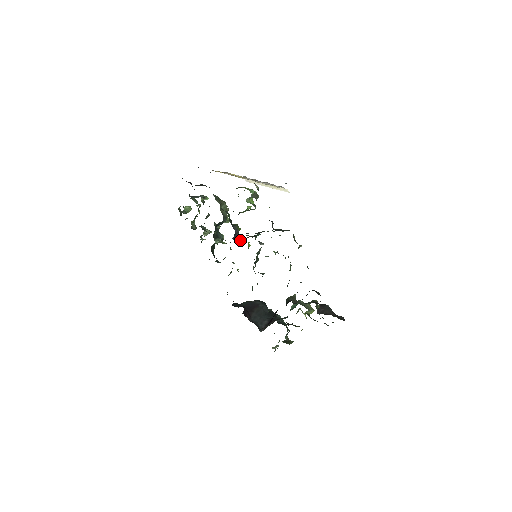
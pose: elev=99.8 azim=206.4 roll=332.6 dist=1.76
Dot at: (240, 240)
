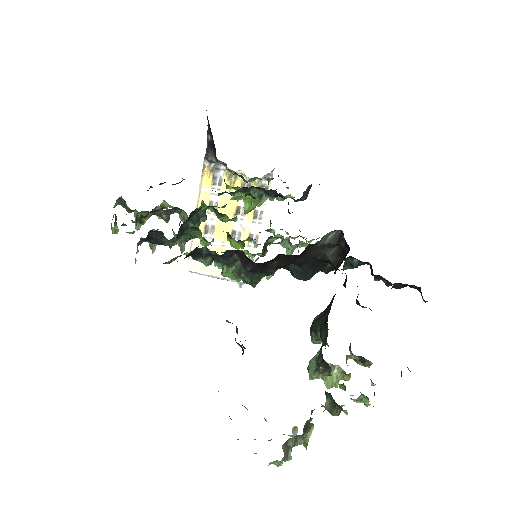
Dot at: occluded
